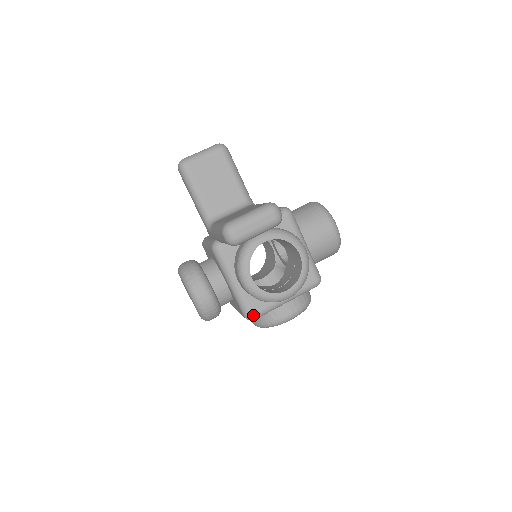
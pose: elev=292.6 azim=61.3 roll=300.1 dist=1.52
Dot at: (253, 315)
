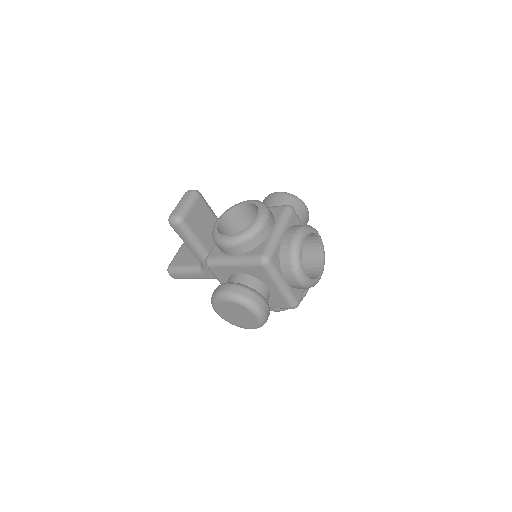
Dot at: (262, 255)
